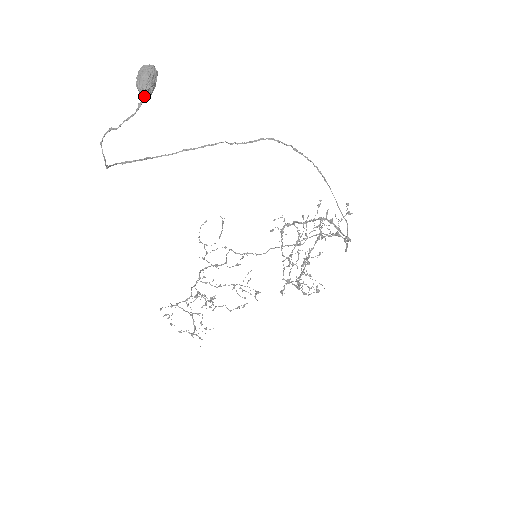
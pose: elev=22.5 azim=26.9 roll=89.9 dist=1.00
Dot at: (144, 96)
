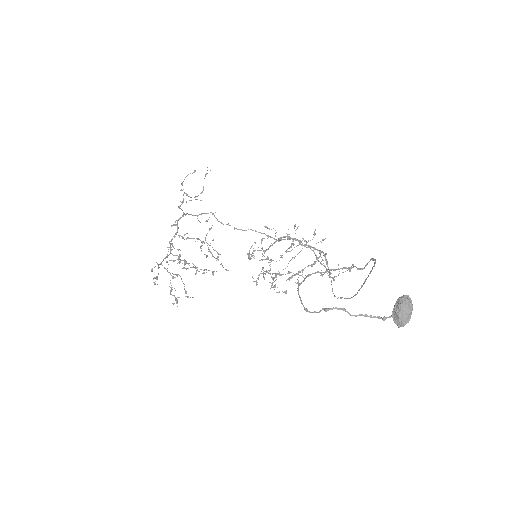
Dot at: occluded
